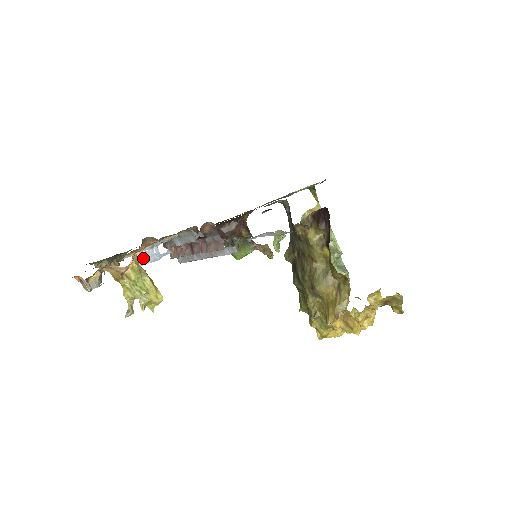
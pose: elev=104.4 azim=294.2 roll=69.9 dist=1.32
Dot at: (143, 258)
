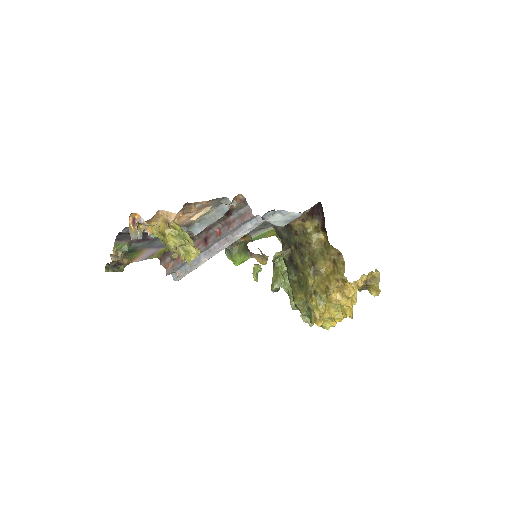
Dot at: occluded
